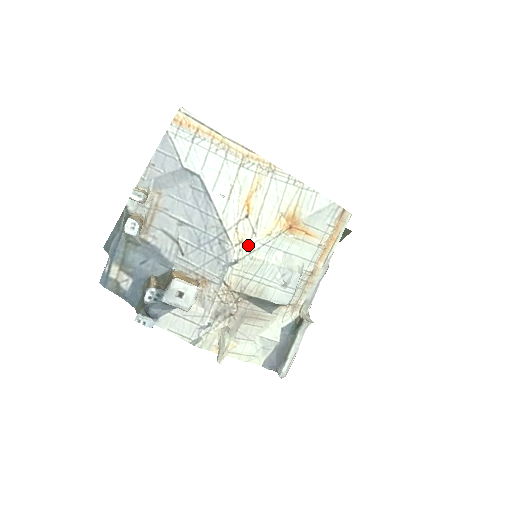
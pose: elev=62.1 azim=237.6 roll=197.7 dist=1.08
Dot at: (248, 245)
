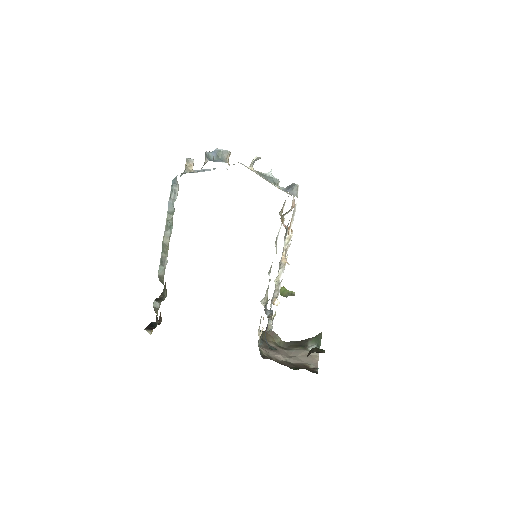
Dot at: occluded
